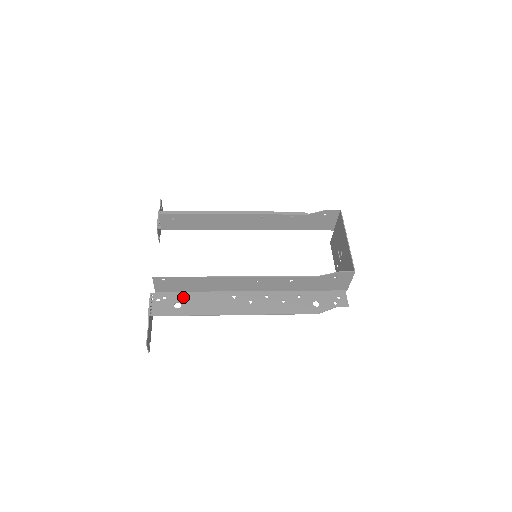
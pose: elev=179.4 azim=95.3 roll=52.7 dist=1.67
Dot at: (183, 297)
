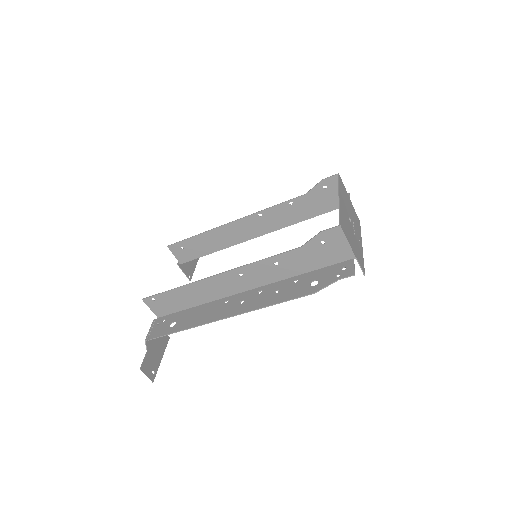
Dot at: (180, 315)
